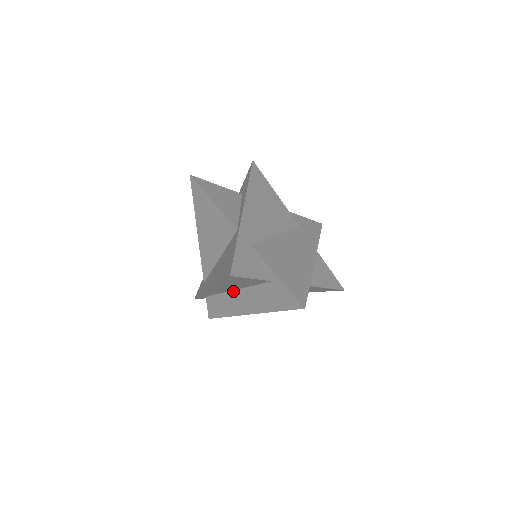
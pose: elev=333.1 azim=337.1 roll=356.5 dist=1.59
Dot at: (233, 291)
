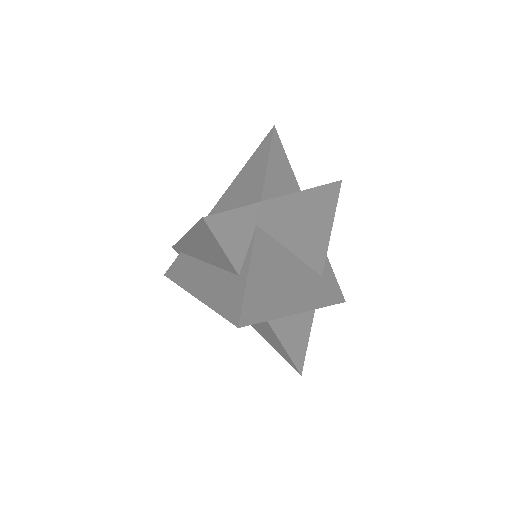
Dot at: (203, 262)
